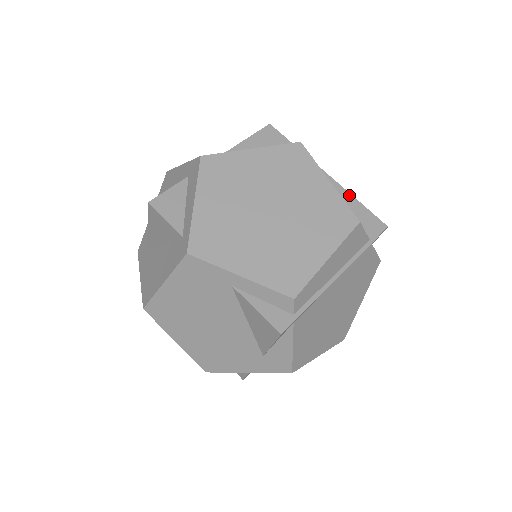
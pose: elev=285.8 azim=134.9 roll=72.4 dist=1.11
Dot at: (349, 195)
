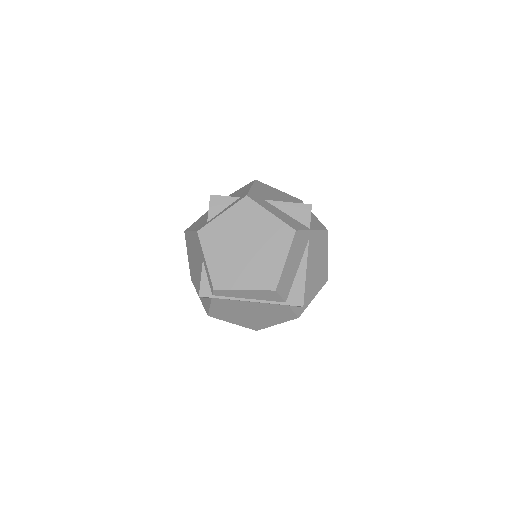
Dot at: (304, 275)
